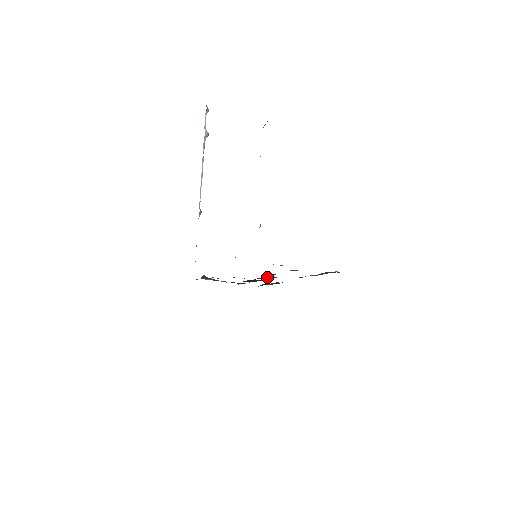
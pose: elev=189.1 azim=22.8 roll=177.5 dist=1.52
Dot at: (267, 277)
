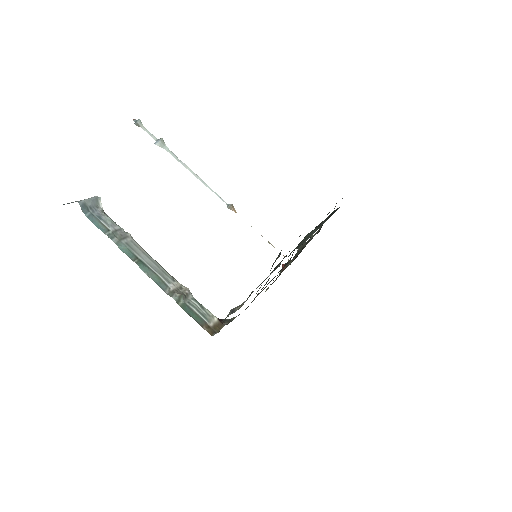
Dot at: occluded
